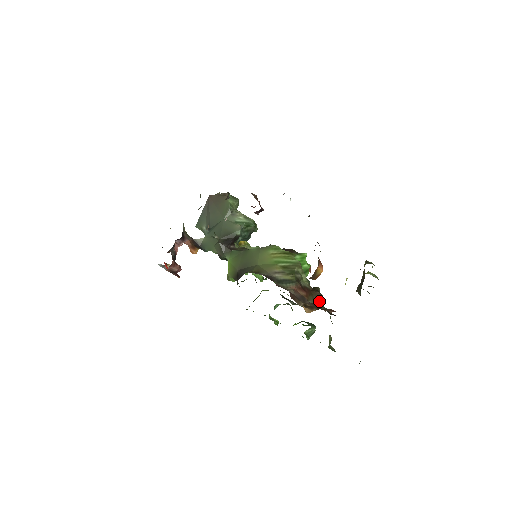
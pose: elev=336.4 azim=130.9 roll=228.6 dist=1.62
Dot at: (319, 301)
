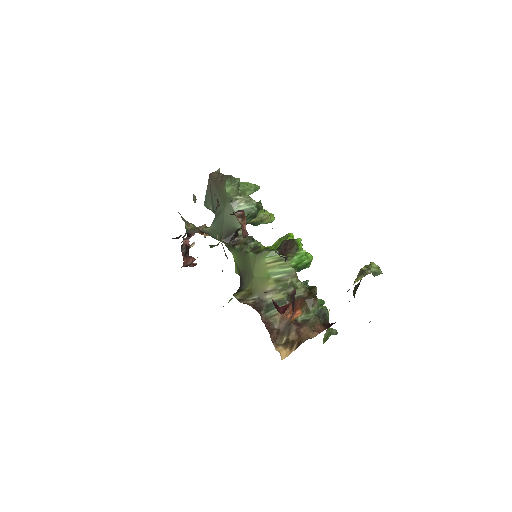
Dot at: (313, 309)
